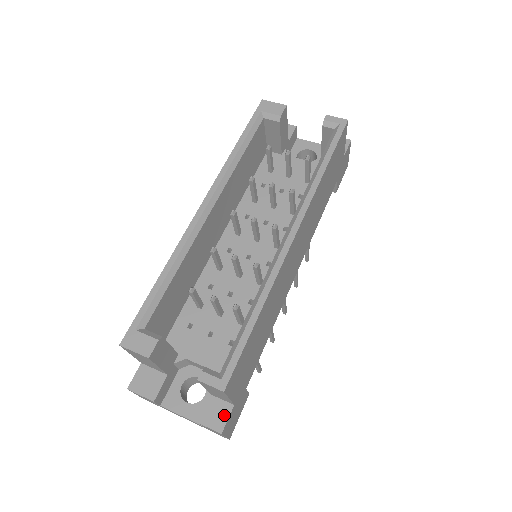
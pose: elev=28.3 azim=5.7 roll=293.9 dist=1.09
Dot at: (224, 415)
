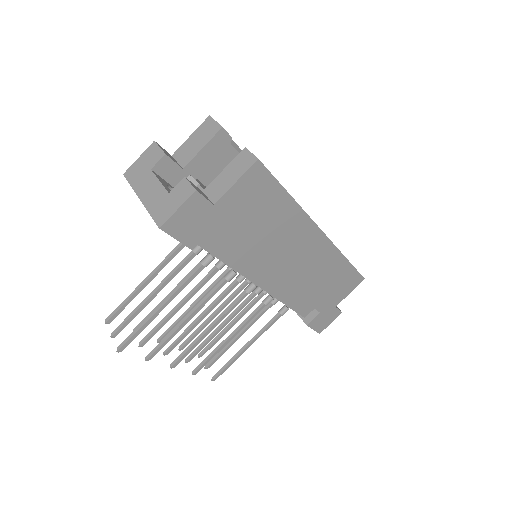
Dot at: (204, 196)
